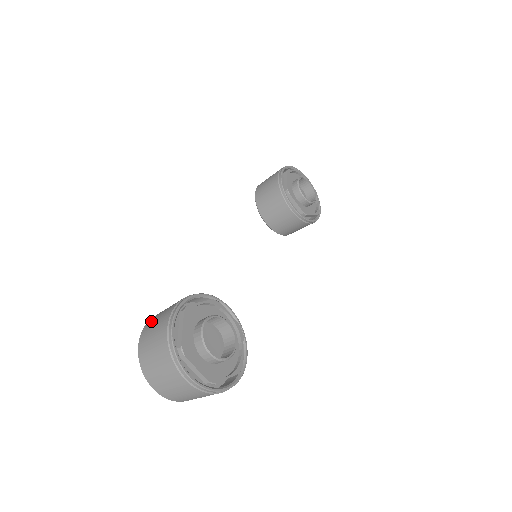
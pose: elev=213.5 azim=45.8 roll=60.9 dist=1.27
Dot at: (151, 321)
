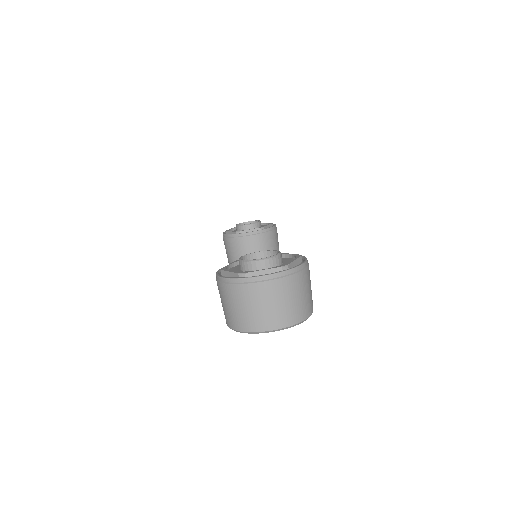
Dot at: (224, 314)
